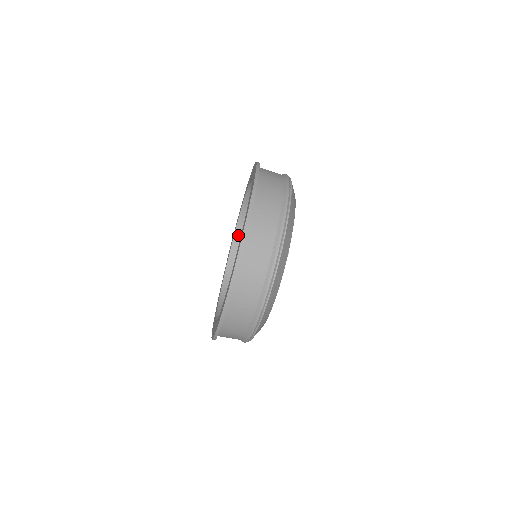
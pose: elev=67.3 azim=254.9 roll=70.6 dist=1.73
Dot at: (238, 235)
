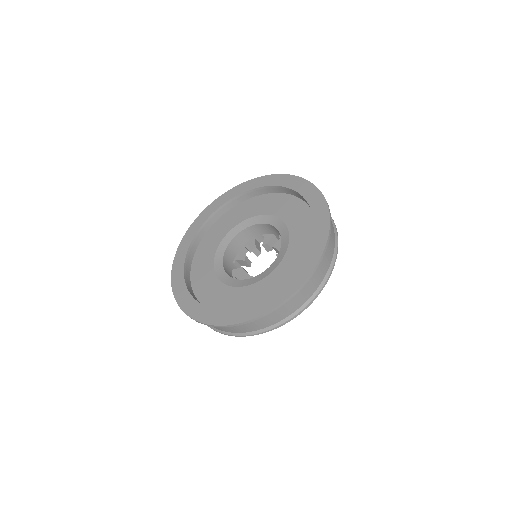
Dot at: (268, 189)
